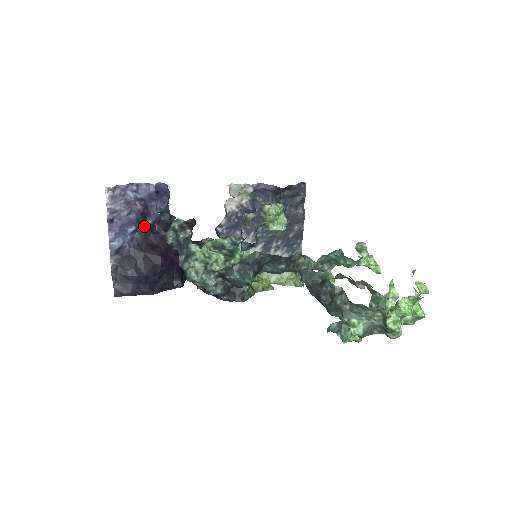
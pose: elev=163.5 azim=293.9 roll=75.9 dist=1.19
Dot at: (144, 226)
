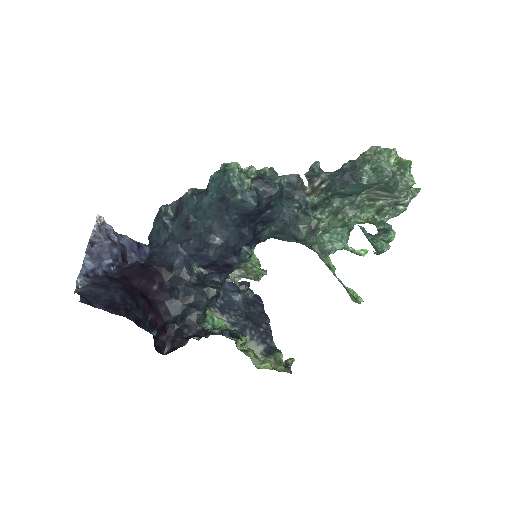
Dot at: (121, 267)
